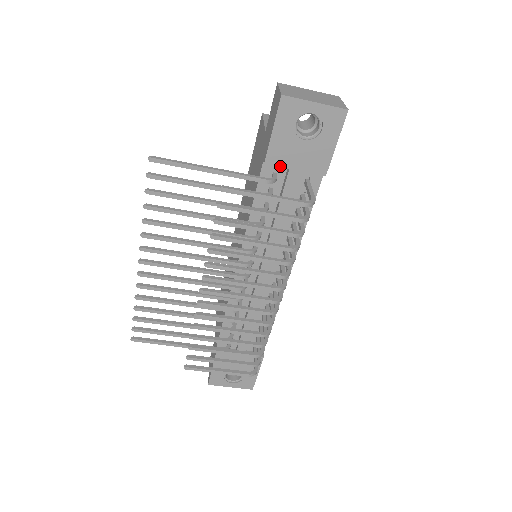
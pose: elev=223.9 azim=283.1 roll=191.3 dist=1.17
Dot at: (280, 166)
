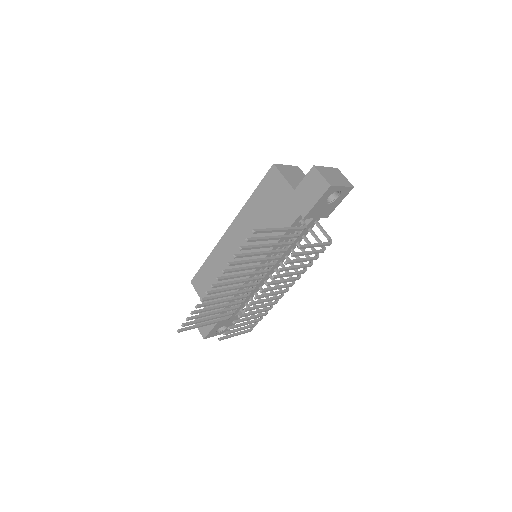
Dot at: occluded
